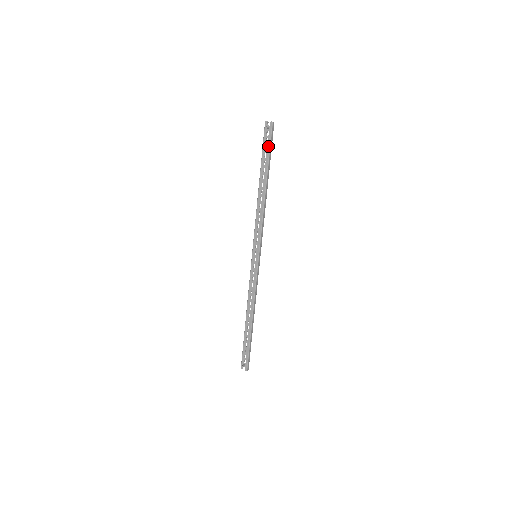
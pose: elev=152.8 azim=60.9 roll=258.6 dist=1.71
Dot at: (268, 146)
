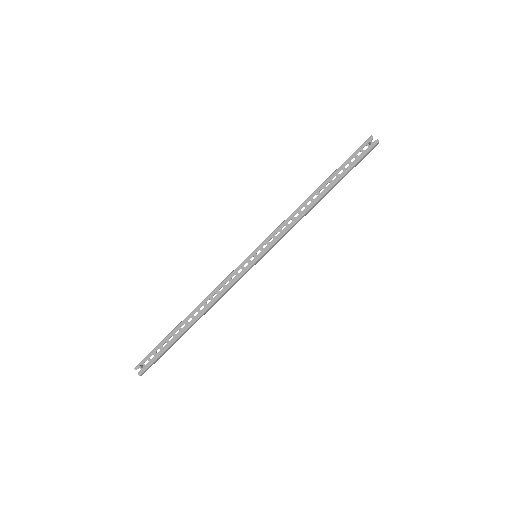
Dot at: (357, 159)
